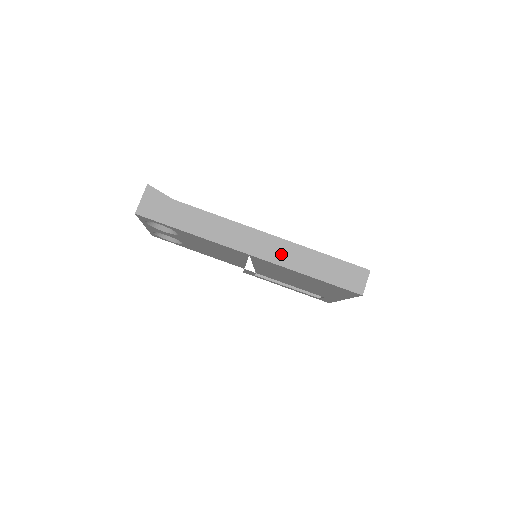
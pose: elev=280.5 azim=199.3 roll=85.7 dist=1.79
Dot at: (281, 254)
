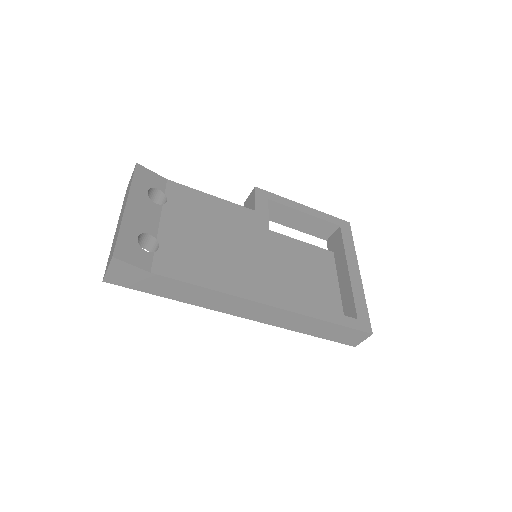
Dot at: (279, 319)
